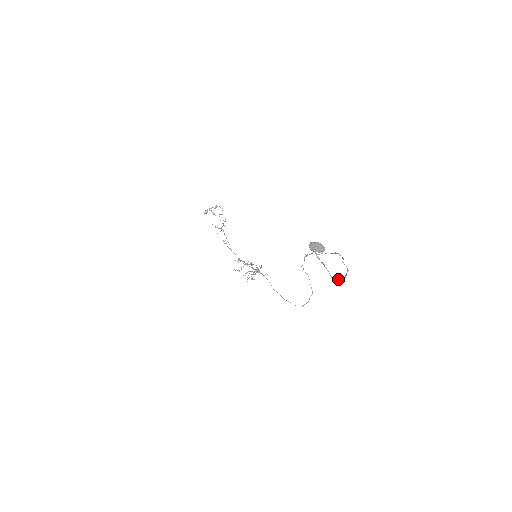
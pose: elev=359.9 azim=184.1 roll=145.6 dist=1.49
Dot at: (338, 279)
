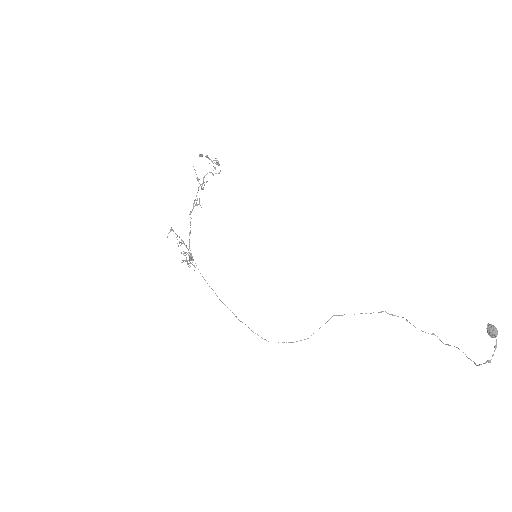
Dot at: (480, 364)
